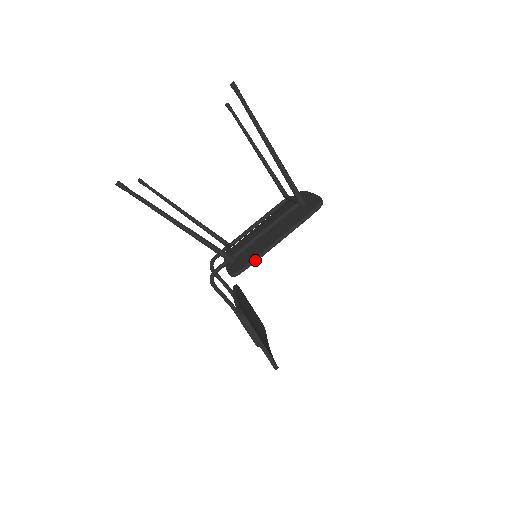
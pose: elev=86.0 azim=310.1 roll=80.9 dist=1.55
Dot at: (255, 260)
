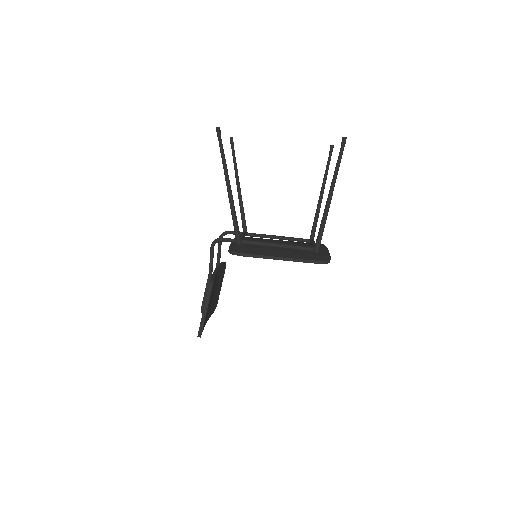
Dot at: (253, 256)
